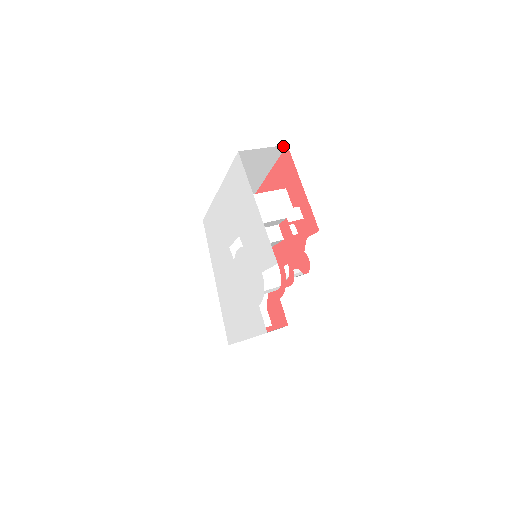
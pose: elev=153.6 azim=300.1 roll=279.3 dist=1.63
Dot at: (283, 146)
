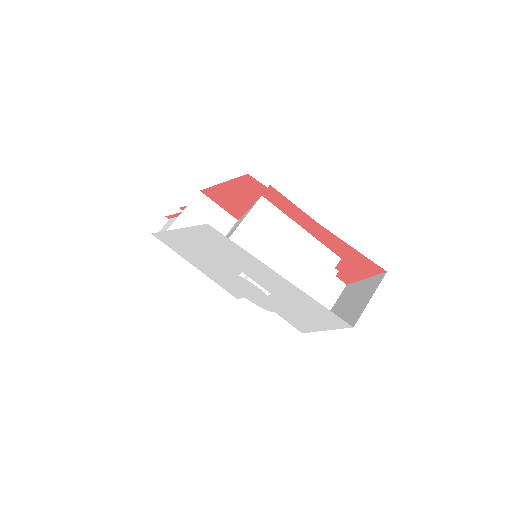
Dot at: (383, 274)
